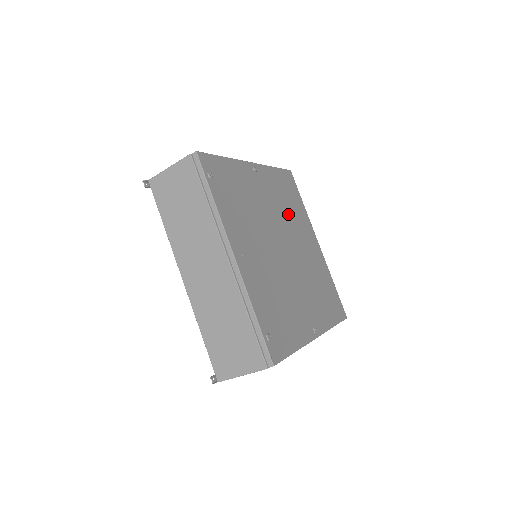
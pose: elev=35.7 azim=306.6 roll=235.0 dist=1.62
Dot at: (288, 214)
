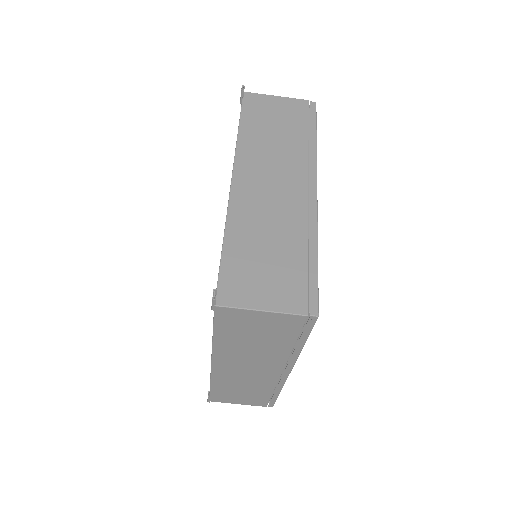
Dot at: occluded
